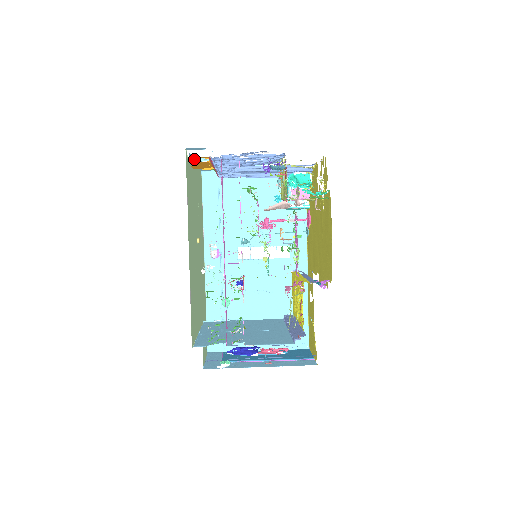
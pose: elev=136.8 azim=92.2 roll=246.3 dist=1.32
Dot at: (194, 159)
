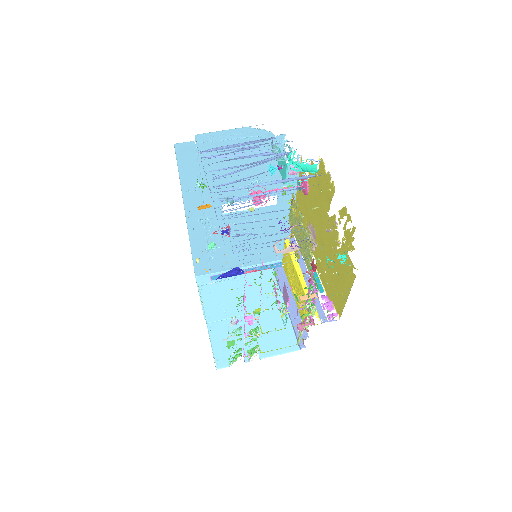
Dot at: occluded
